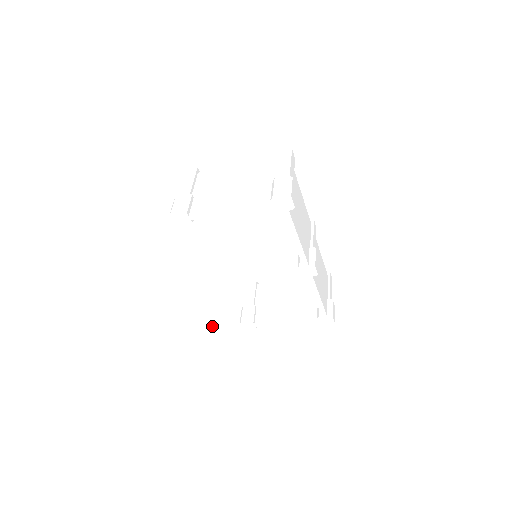
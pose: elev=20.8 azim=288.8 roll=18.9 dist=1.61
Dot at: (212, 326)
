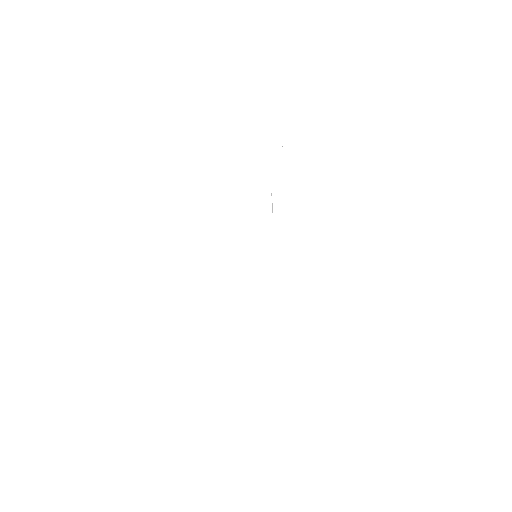
Dot at: (242, 202)
